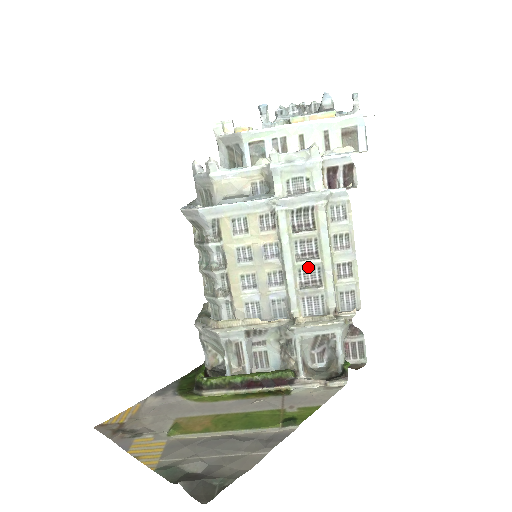
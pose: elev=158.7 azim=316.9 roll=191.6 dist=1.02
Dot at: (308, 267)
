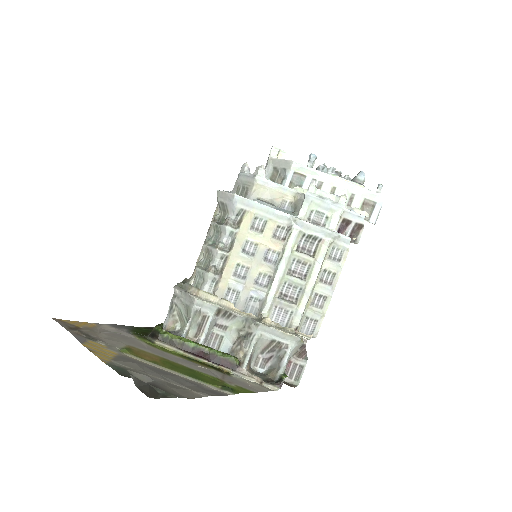
Dot at: (293, 283)
